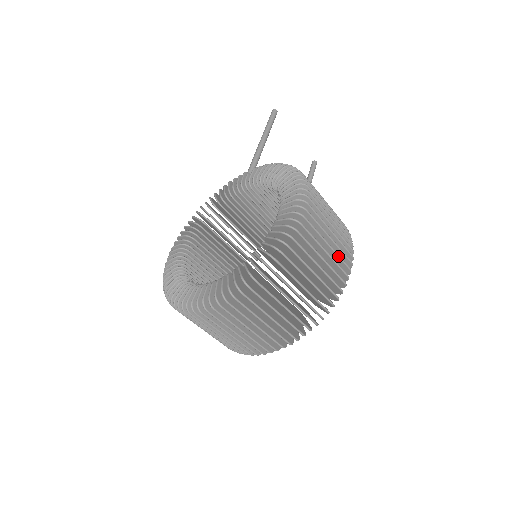
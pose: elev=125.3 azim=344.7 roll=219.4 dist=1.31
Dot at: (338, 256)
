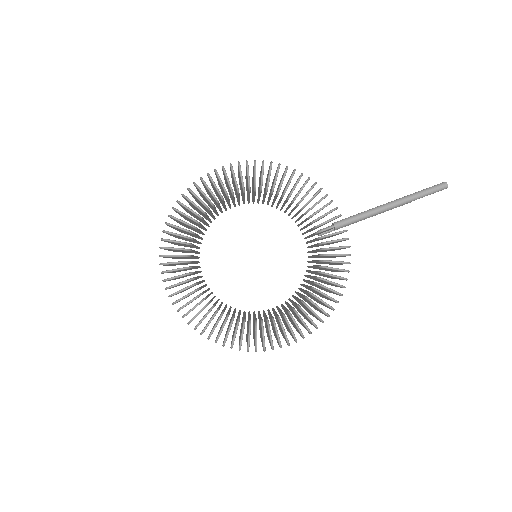
Dot at: occluded
